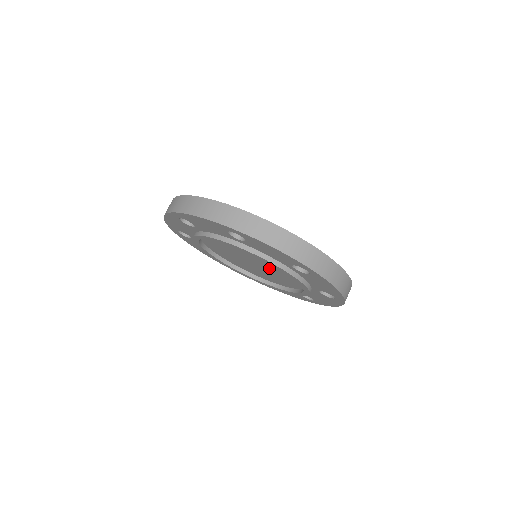
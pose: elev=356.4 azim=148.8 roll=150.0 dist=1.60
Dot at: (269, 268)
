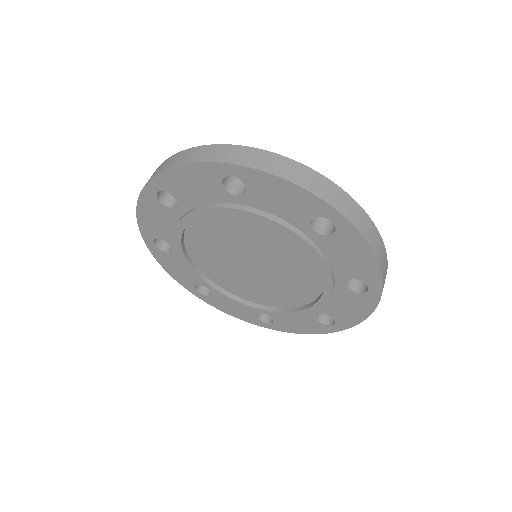
Dot at: (279, 275)
